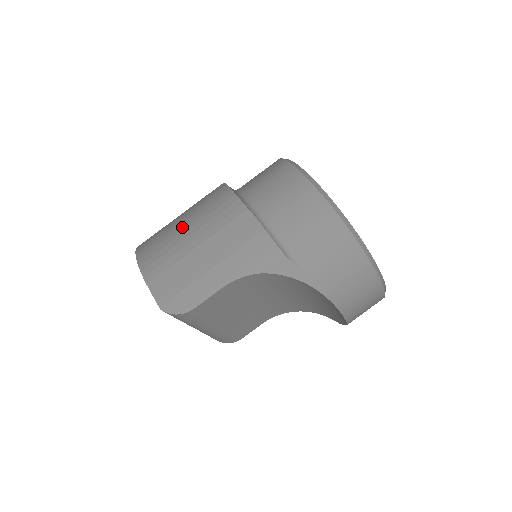
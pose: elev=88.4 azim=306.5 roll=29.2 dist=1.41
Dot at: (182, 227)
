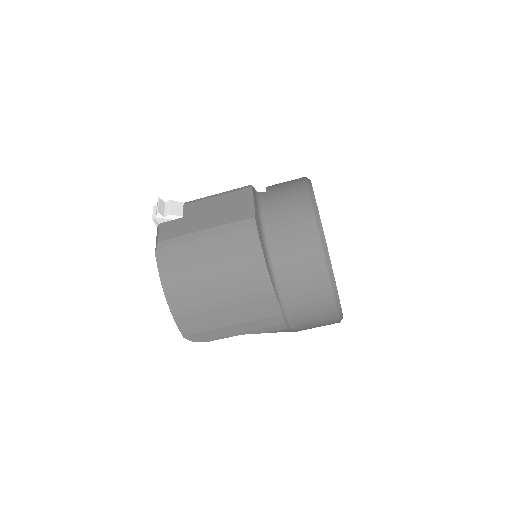
Dot at: (211, 278)
